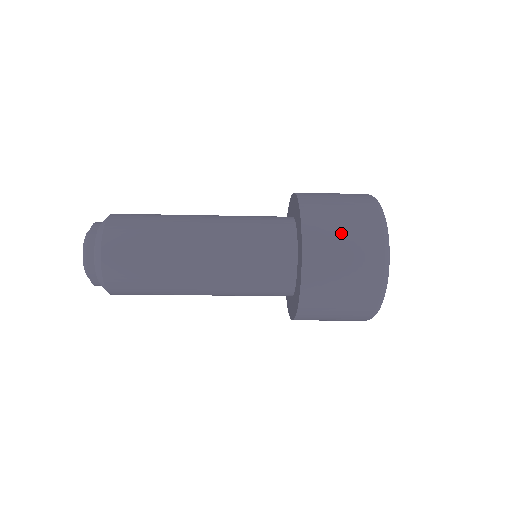
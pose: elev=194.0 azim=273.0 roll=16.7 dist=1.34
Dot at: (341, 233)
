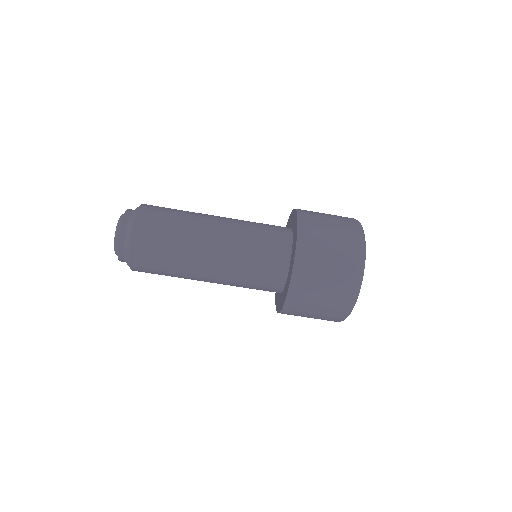
Dot at: (328, 246)
